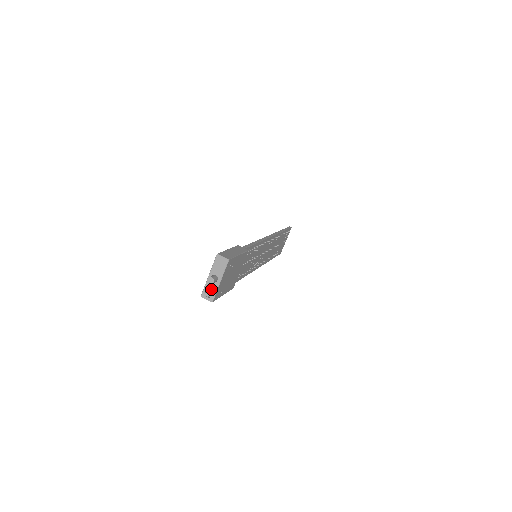
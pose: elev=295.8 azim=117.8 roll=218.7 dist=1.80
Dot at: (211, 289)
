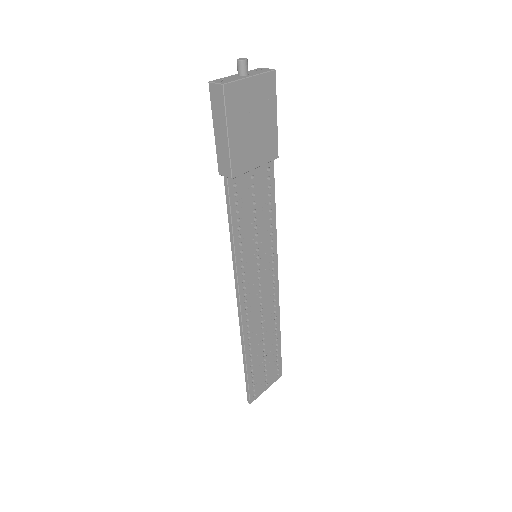
Dot at: (231, 79)
